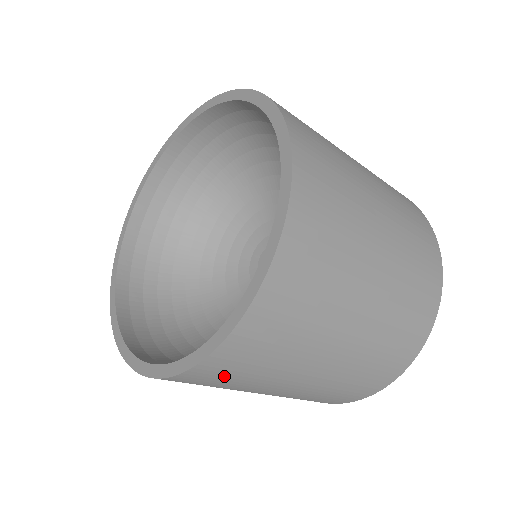
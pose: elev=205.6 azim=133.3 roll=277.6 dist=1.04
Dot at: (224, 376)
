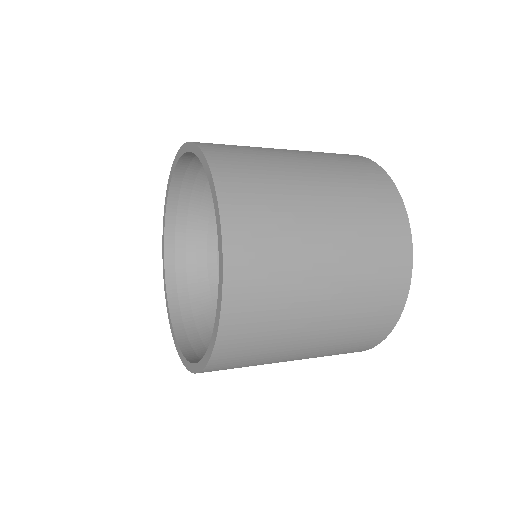
Dot at: (250, 332)
